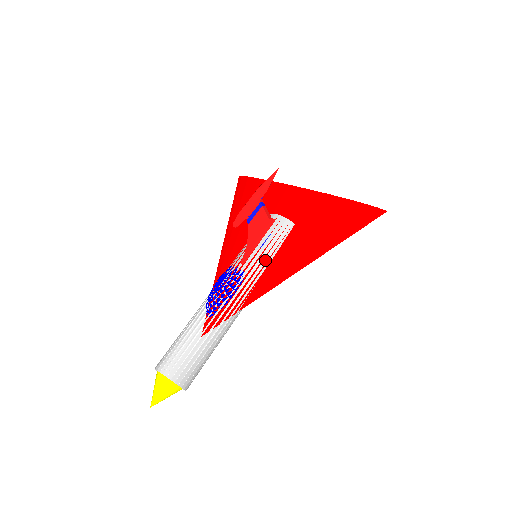
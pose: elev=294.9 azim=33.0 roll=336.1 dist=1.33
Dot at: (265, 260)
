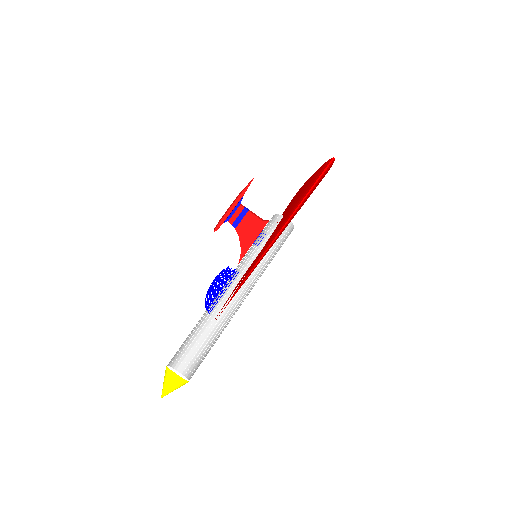
Dot at: (254, 253)
